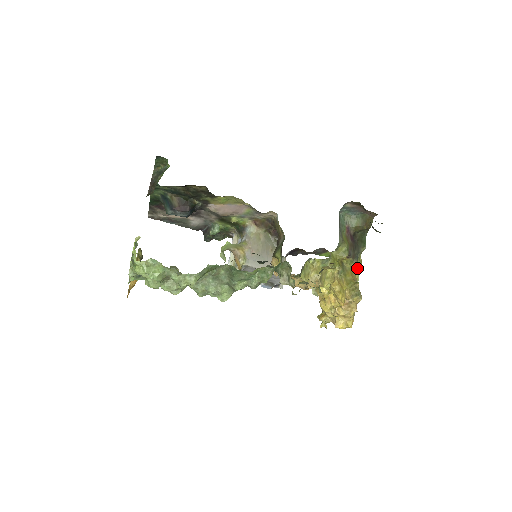
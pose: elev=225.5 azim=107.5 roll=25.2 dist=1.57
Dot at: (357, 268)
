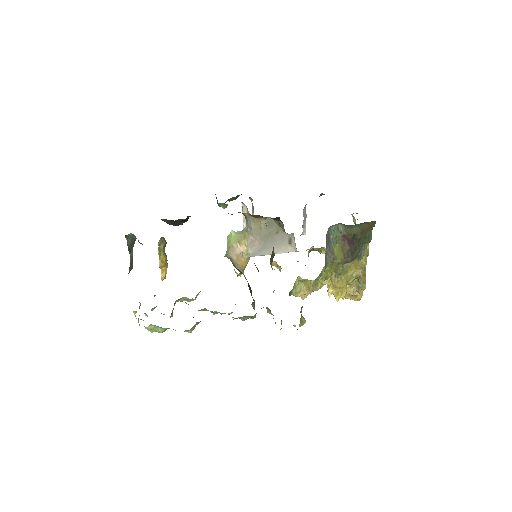
Dot at: (364, 255)
